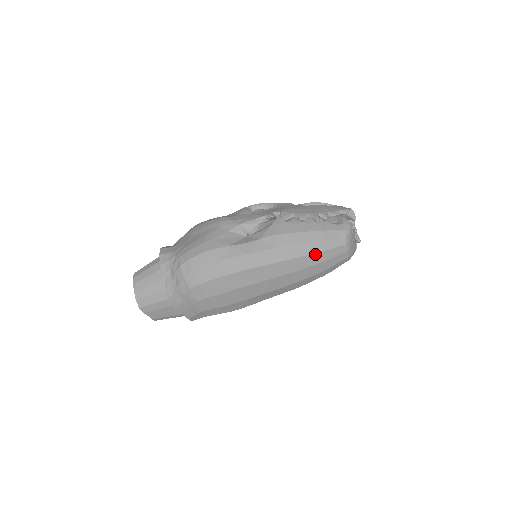
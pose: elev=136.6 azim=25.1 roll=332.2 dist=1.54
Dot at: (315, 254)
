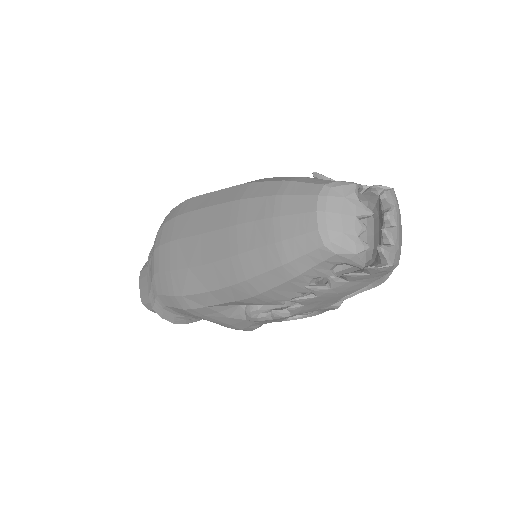
Dot at: (268, 198)
